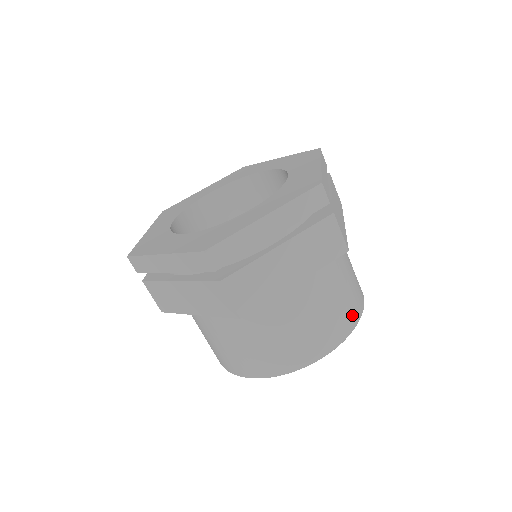
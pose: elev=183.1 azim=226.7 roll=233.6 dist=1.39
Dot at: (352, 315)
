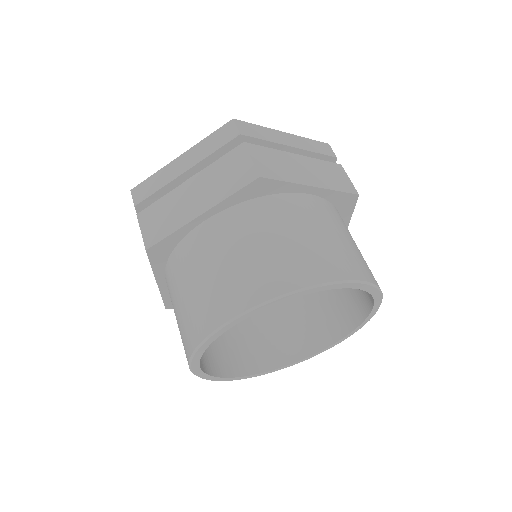
Dot at: (372, 275)
